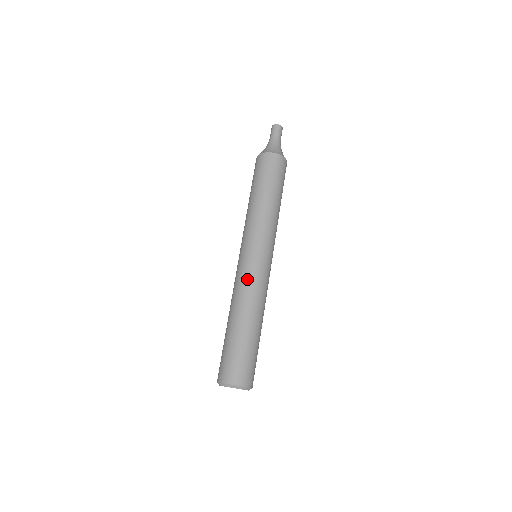
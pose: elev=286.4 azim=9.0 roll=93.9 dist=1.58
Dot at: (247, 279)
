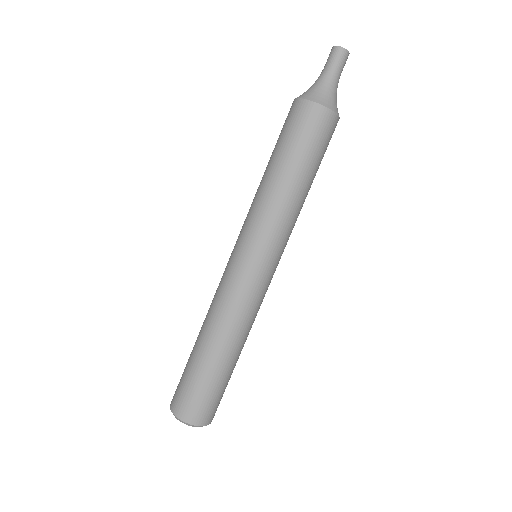
Dot at: (219, 286)
